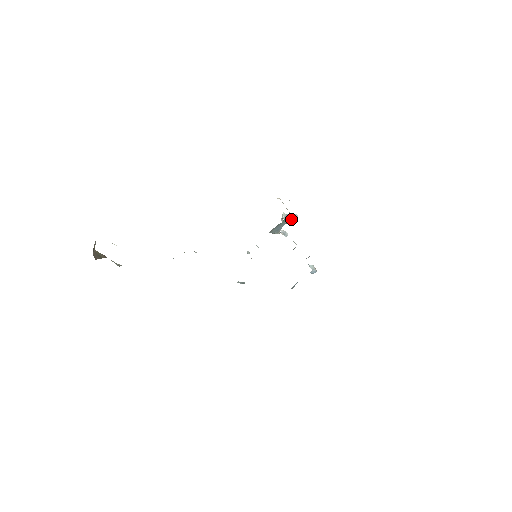
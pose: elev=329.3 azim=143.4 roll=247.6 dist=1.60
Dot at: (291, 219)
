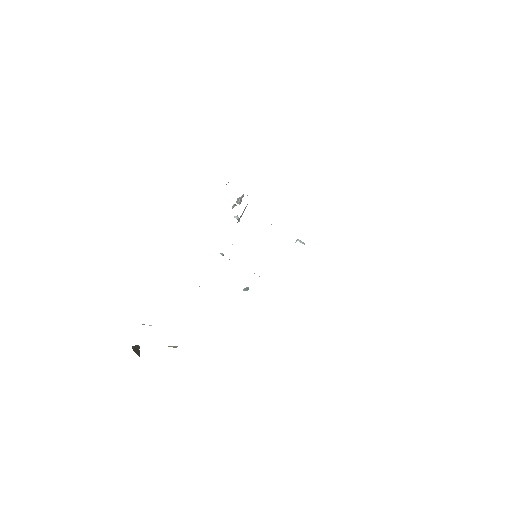
Dot at: occluded
